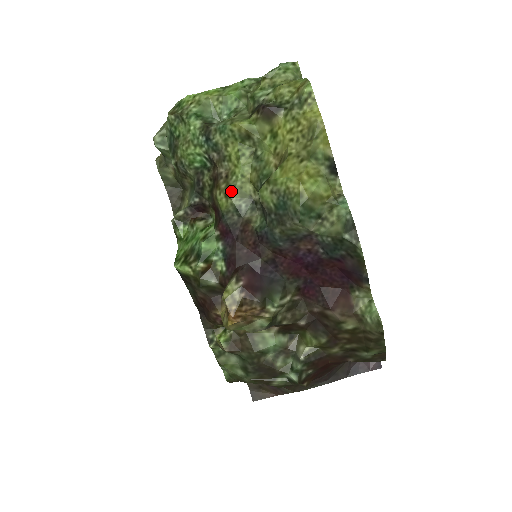
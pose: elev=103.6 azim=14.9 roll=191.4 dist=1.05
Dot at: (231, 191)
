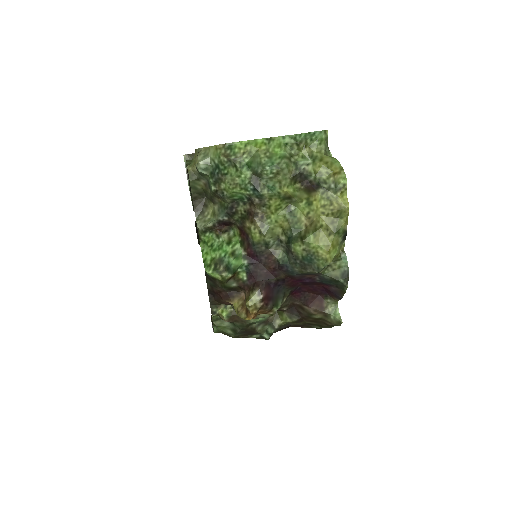
Dot at: (265, 231)
